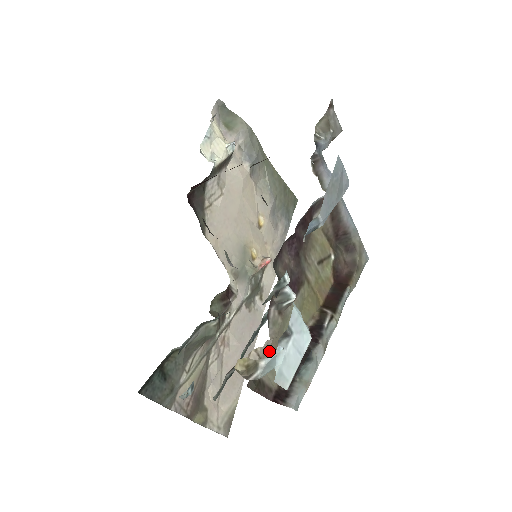
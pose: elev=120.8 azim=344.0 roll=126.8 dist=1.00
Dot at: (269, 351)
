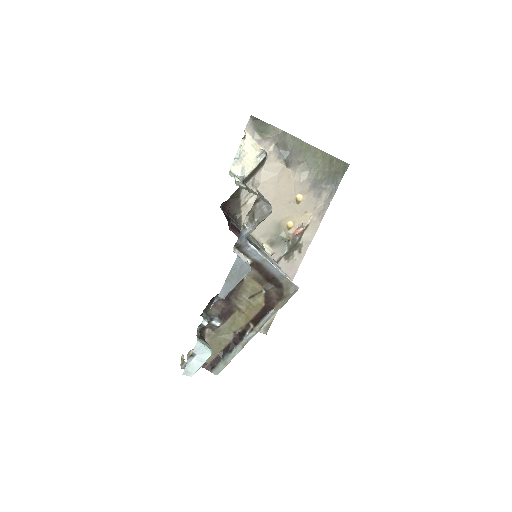
Dot at: occluded
